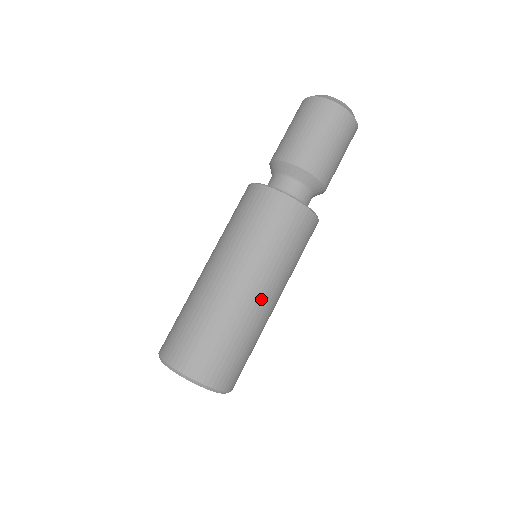
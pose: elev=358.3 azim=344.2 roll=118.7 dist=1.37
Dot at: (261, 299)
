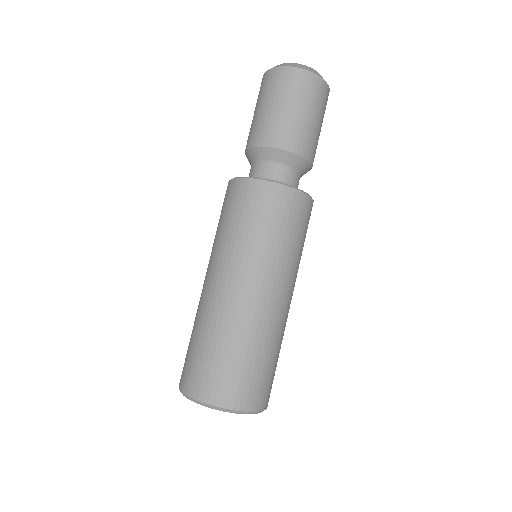
Dot at: occluded
